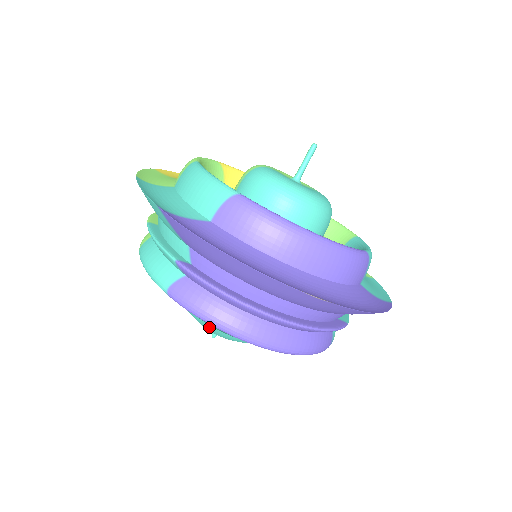
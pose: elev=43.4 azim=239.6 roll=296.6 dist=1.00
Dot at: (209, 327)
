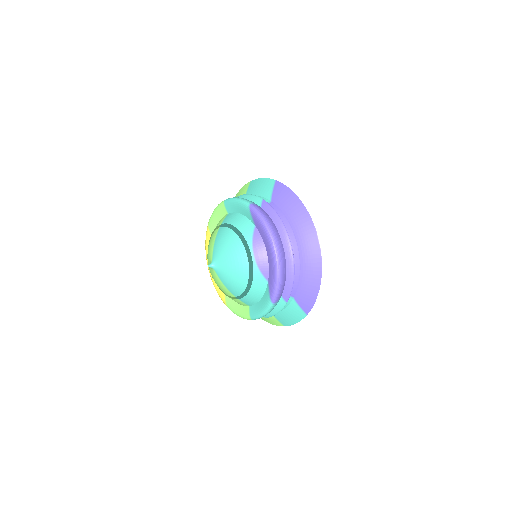
Dot at: (236, 242)
